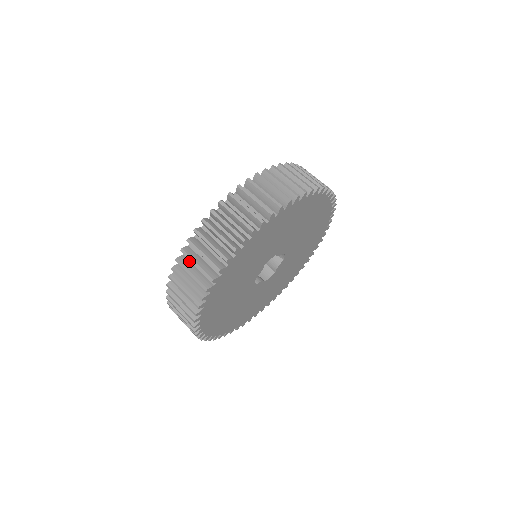
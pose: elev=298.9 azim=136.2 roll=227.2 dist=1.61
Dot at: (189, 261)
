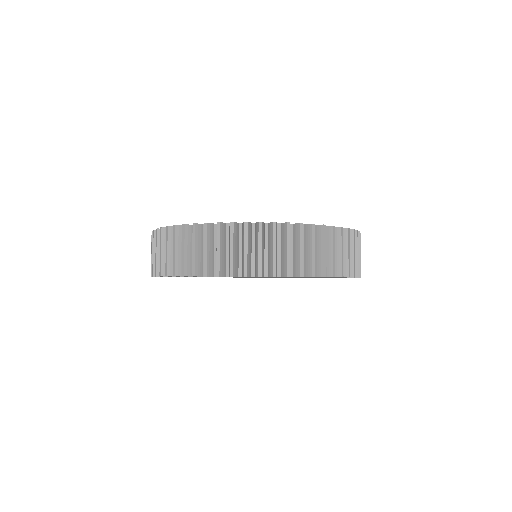
Dot at: occluded
